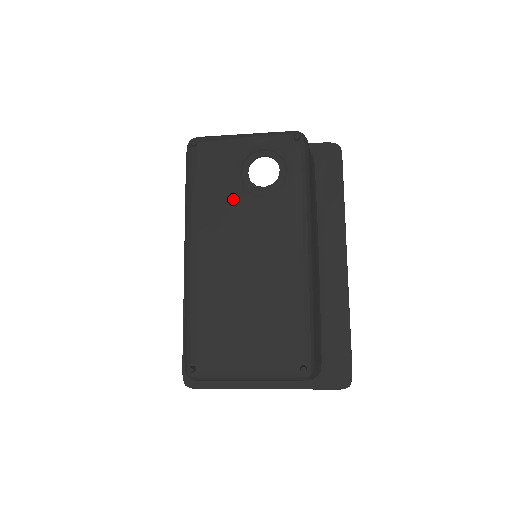
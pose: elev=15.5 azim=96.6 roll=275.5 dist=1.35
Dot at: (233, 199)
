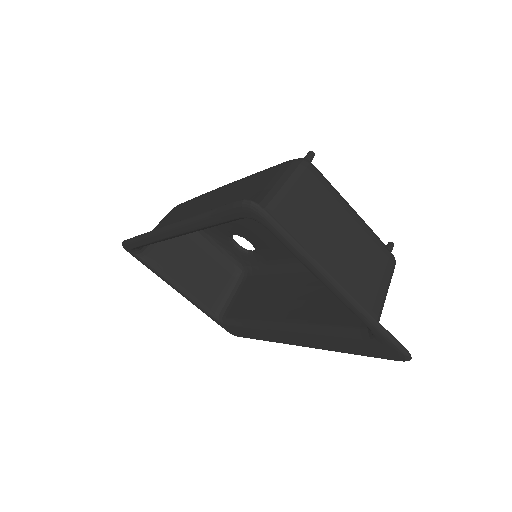
Dot at: occluded
